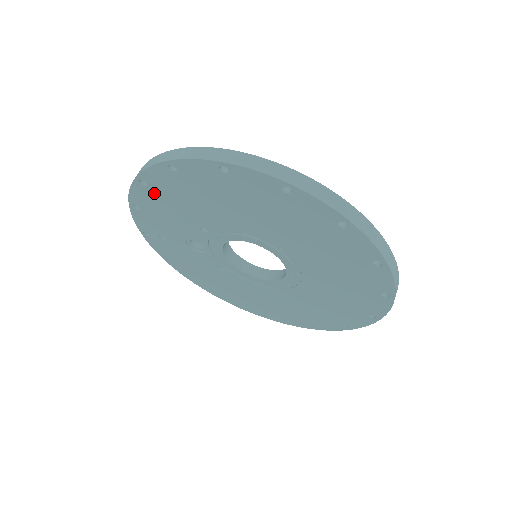
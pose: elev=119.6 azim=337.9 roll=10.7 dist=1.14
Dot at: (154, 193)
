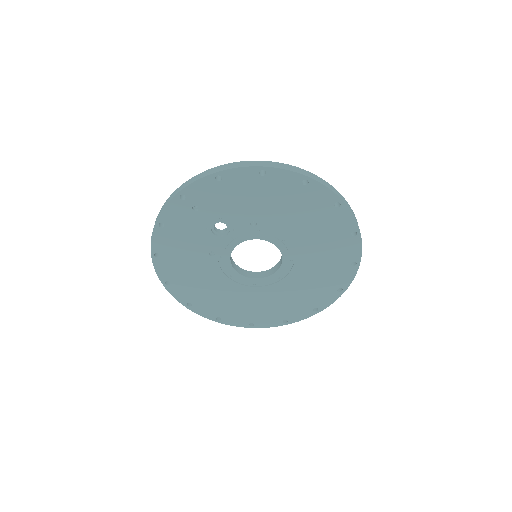
Dot at: (258, 183)
